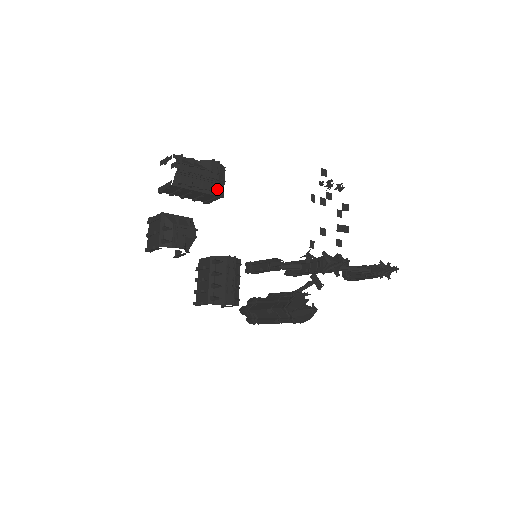
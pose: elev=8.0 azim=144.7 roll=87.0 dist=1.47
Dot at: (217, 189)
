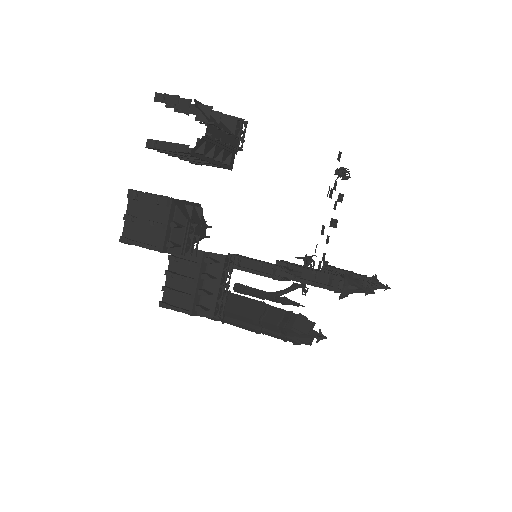
Dot at: (231, 160)
